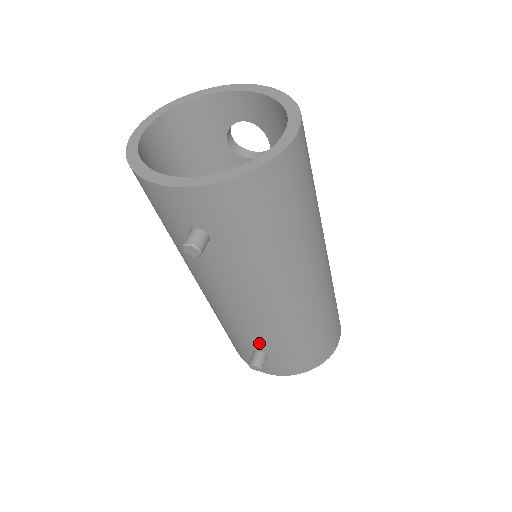
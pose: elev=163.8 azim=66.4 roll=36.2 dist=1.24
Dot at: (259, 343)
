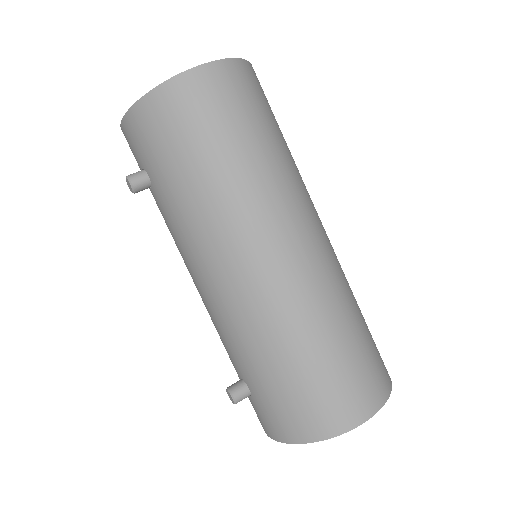
Dot at: (234, 359)
